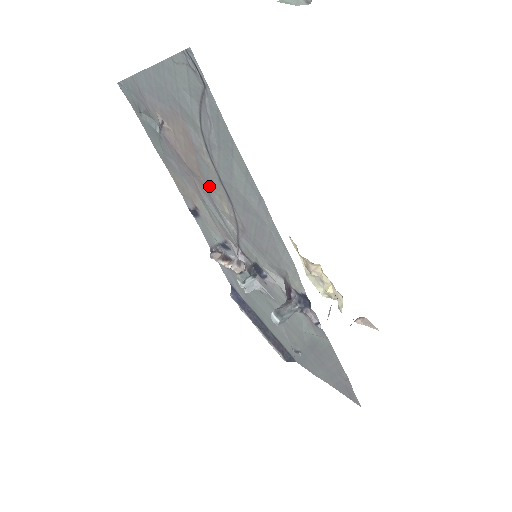
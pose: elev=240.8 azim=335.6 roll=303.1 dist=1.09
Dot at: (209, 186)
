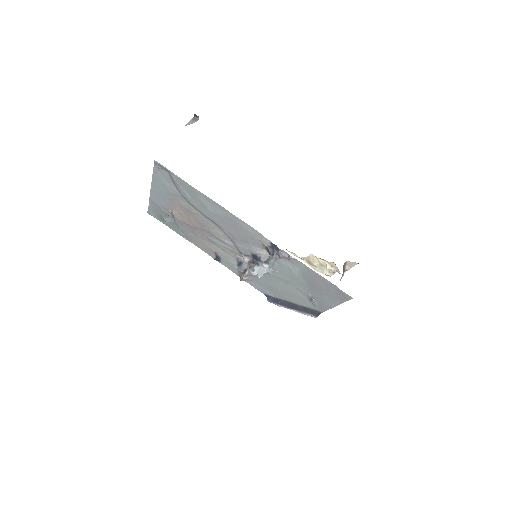
Dot at: (207, 228)
